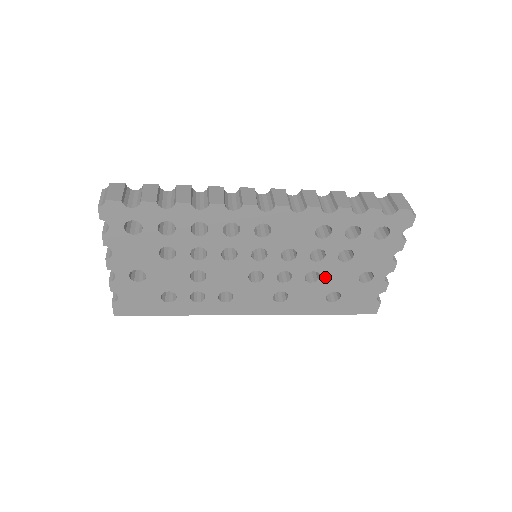
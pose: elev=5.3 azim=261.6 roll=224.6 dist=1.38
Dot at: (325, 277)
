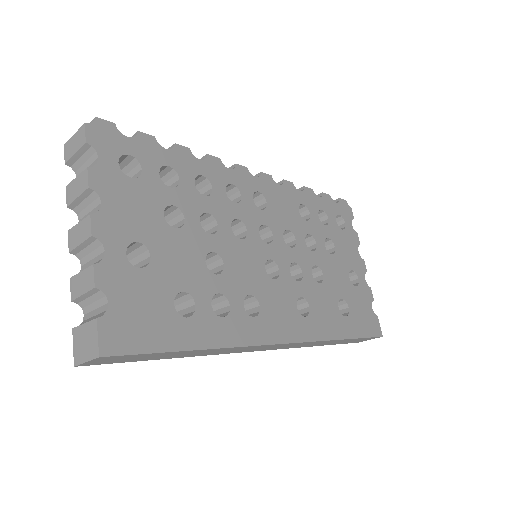
Dot at: (327, 276)
